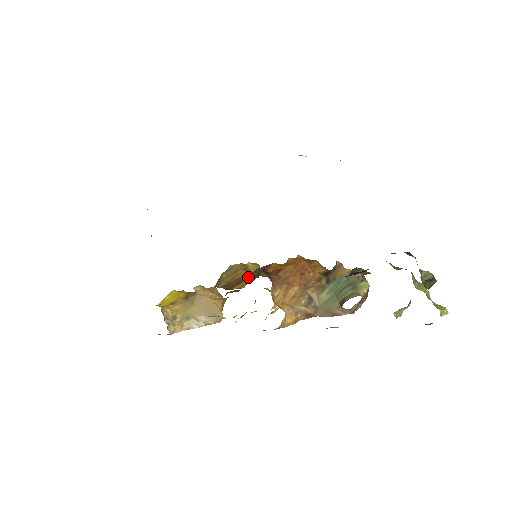
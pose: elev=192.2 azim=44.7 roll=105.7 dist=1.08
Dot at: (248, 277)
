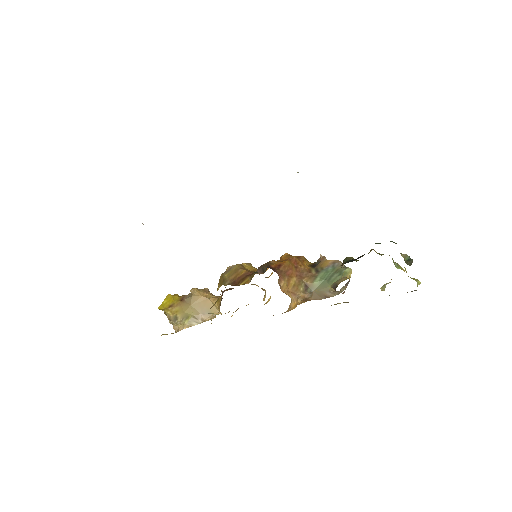
Dot at: (249, 274)
